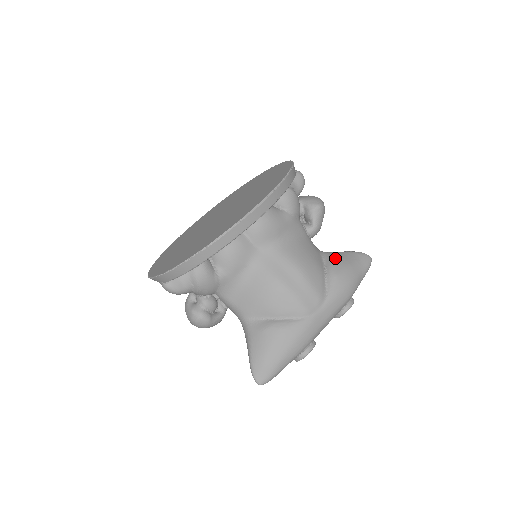
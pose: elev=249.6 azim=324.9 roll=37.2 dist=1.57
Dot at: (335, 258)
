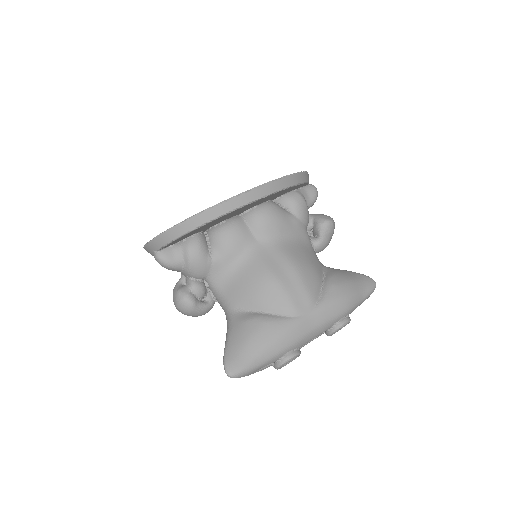
Dot at: (336, 272)
